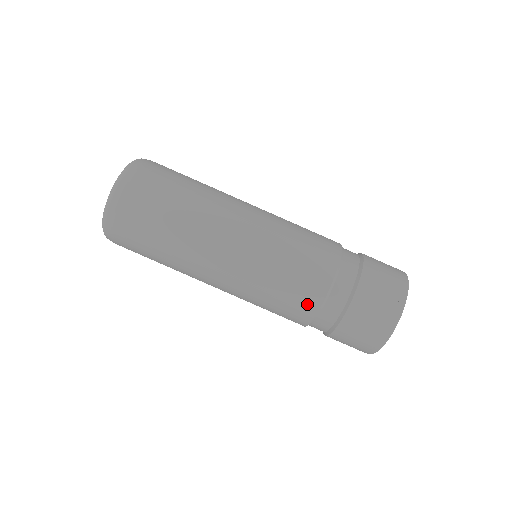
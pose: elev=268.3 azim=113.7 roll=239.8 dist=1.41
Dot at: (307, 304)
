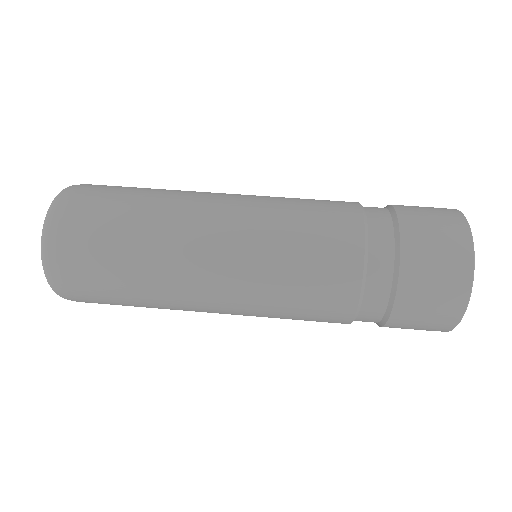
Dot at: (345, 217)
